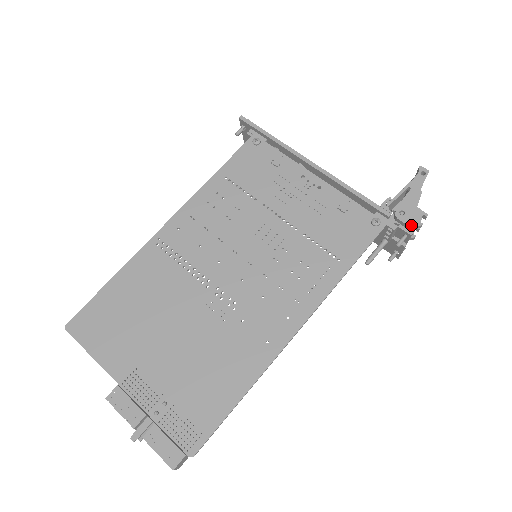
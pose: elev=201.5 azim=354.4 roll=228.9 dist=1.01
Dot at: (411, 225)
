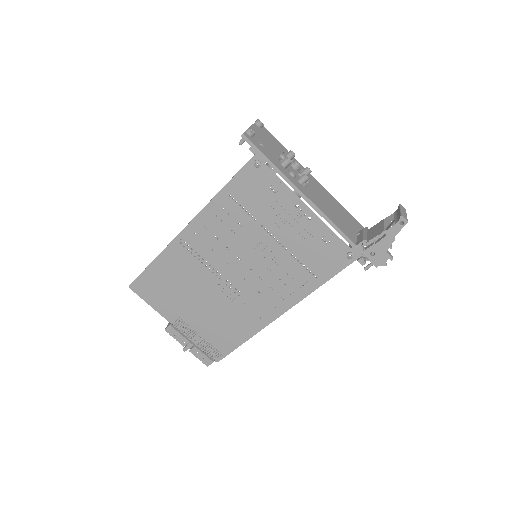
Dot at: (377, 265)
